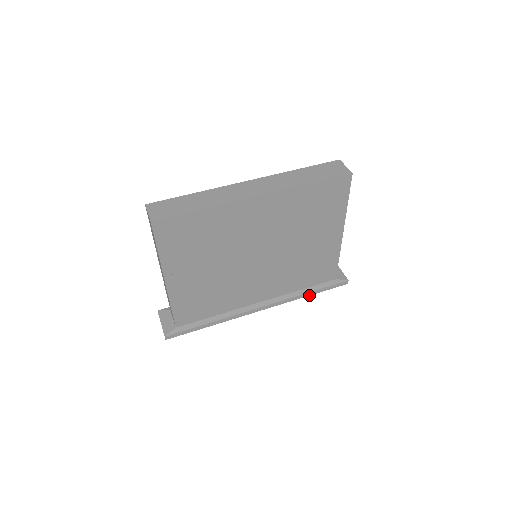
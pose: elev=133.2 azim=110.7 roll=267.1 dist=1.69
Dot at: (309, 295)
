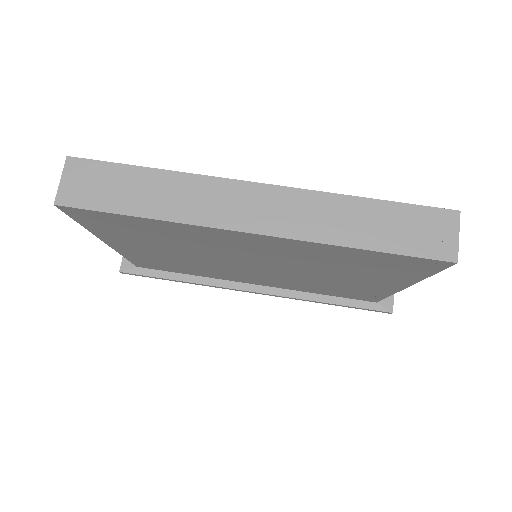
Dot at: (327, 303)
